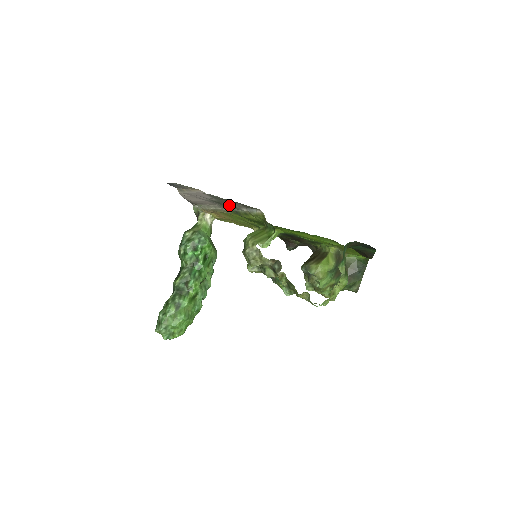
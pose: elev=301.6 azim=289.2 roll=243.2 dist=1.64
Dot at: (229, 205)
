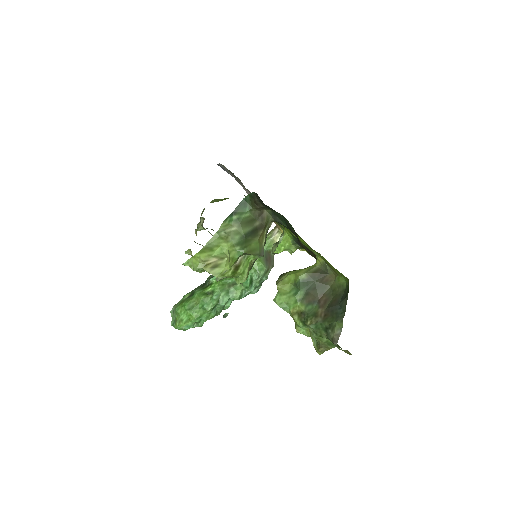
Dot at: occluded
